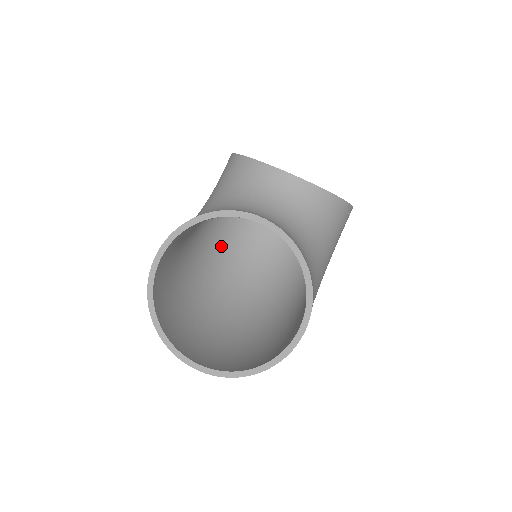
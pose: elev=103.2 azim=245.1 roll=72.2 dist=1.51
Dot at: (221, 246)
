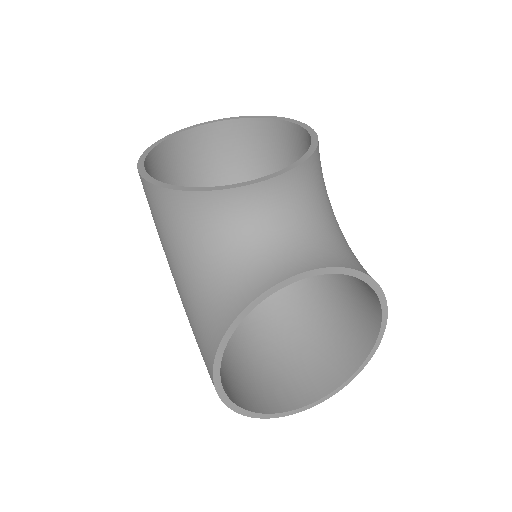
Dot at: occluded
